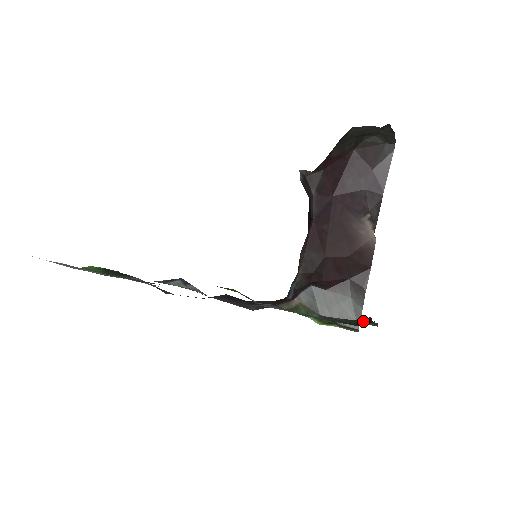
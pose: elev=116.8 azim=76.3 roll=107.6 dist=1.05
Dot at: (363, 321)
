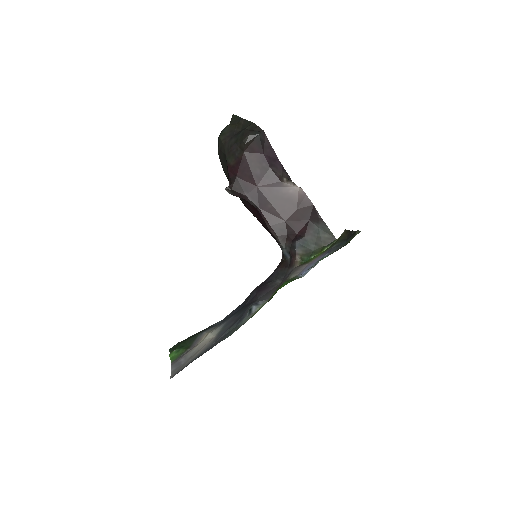
Dot at: (345, 235)
